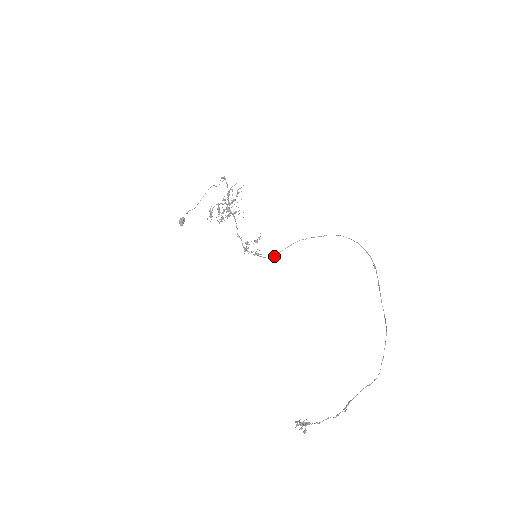
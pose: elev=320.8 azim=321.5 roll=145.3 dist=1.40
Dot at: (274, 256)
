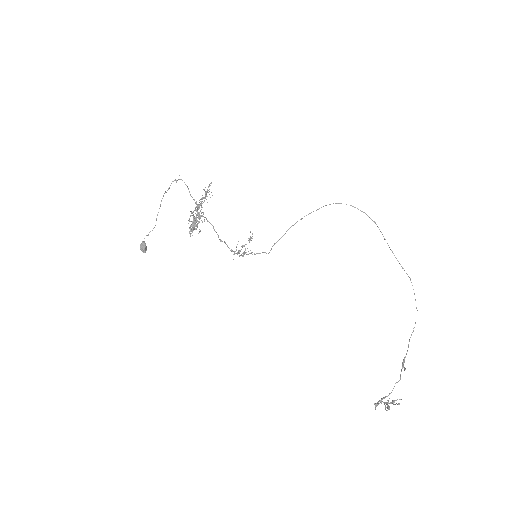
Dot at: (271, 249)
